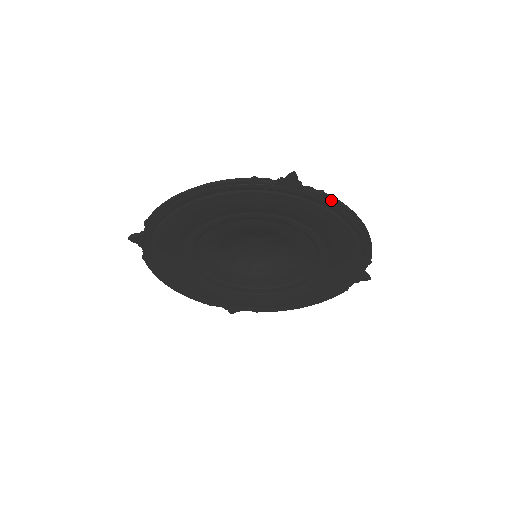
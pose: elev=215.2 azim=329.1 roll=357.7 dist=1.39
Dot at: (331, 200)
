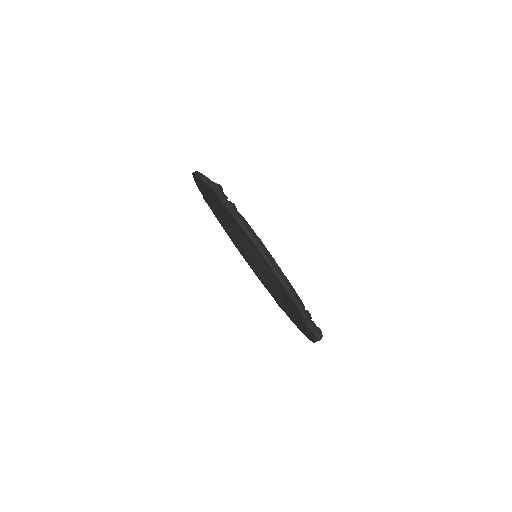
Dot at: (314, 341)
